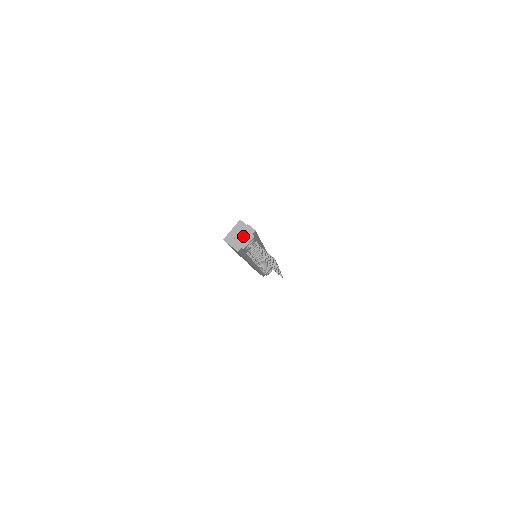
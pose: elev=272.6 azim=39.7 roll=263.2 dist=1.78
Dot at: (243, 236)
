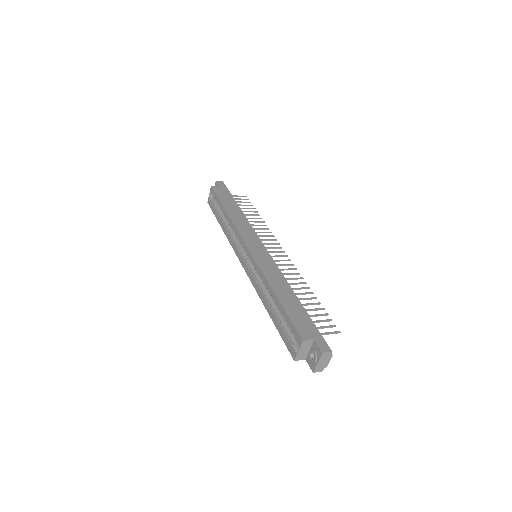
Dot at: (322, 361)
